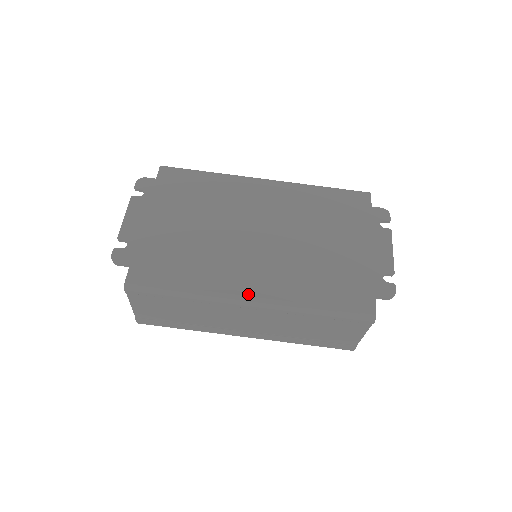
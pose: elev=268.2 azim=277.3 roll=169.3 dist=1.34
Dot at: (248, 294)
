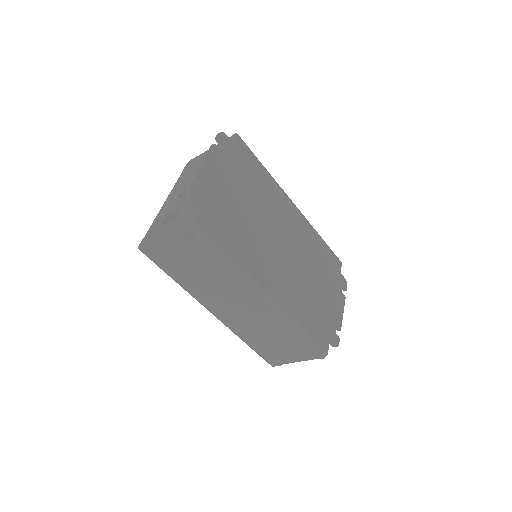
Dot at: (269, 291)
